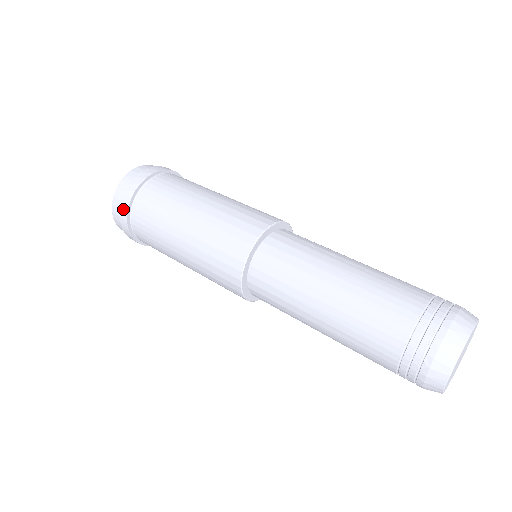
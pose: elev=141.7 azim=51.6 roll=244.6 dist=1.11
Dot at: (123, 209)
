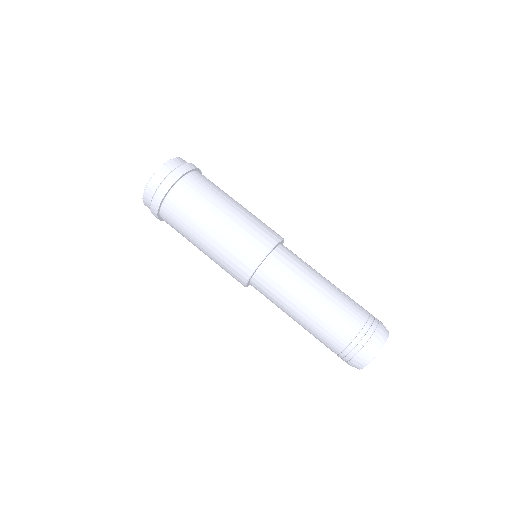
Dot at: (163, 188)
